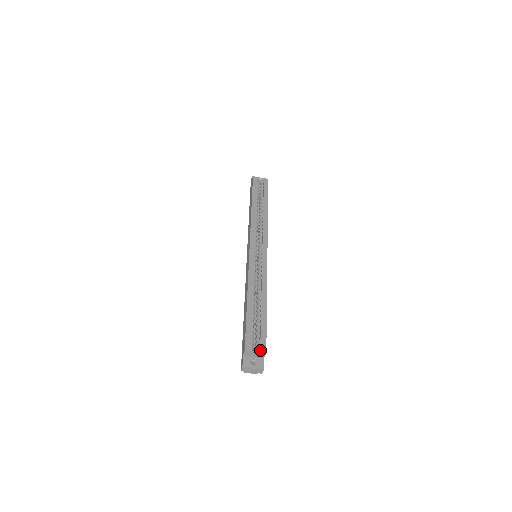
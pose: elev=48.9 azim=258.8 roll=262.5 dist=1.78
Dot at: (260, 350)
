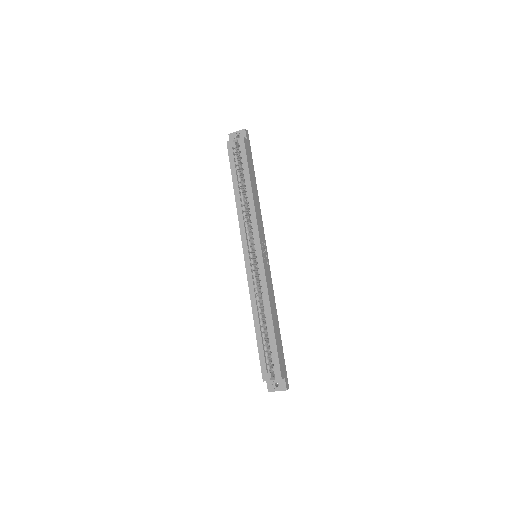
Dot at: (276, 378)
